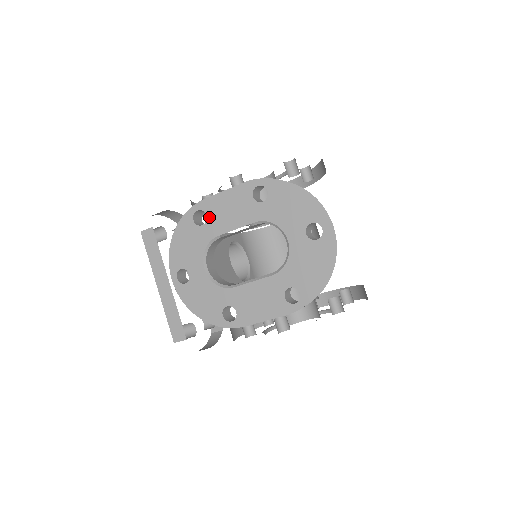
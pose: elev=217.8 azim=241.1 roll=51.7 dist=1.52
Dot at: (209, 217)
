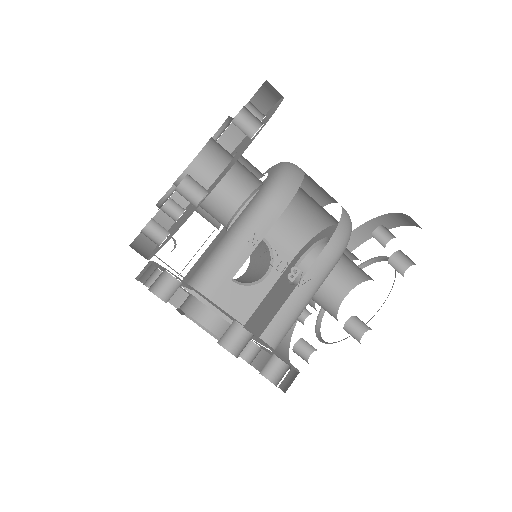
Dot at: occluded
